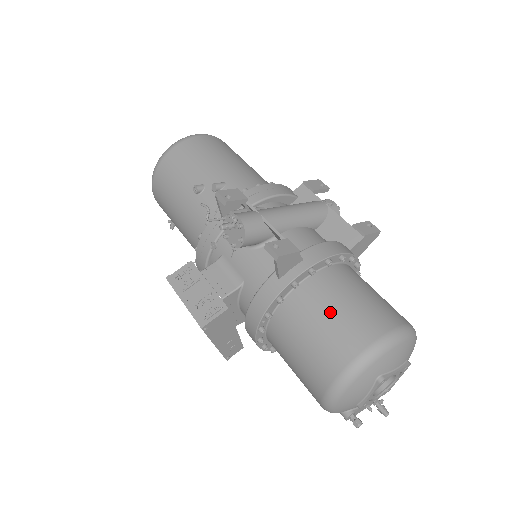
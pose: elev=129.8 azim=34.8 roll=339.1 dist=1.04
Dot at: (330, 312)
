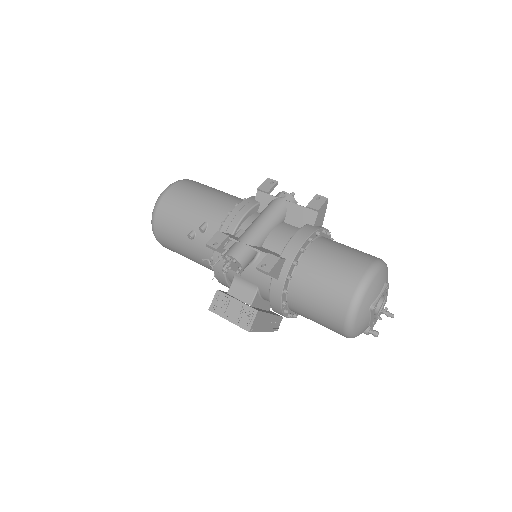
Dot at: (320, 284)
